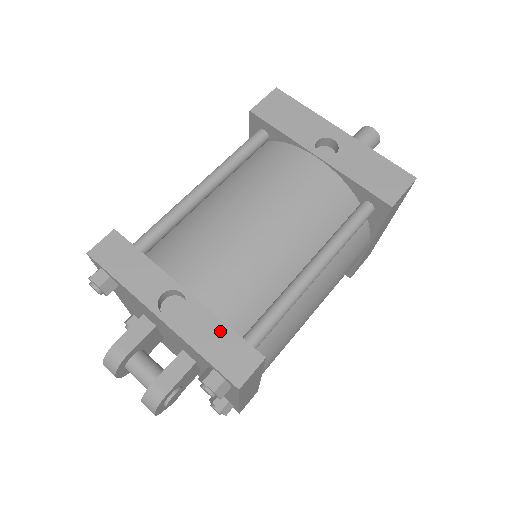
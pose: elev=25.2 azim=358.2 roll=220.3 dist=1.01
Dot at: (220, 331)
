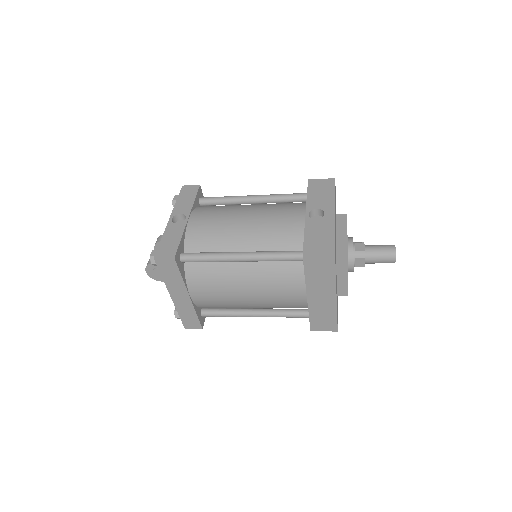
Dot at: (177, 238)
